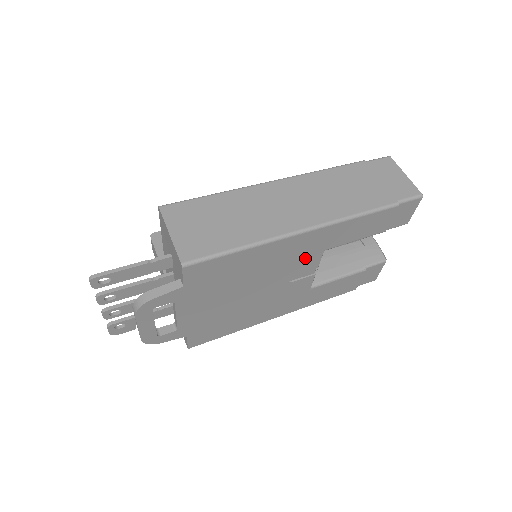
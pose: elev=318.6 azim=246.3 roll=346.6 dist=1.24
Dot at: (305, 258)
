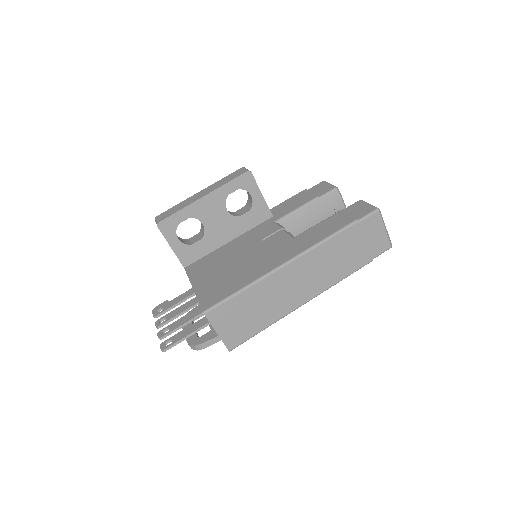
Dot at: occluded
